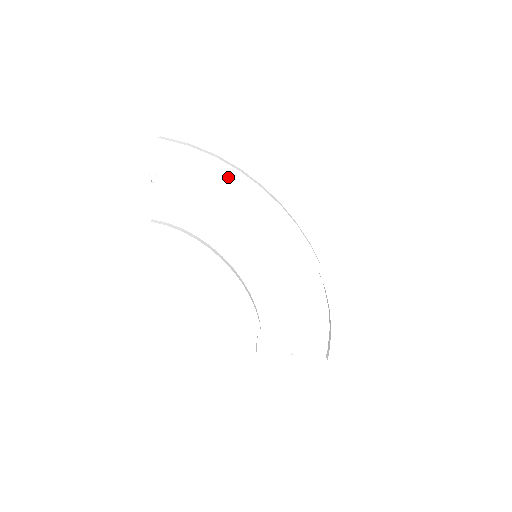
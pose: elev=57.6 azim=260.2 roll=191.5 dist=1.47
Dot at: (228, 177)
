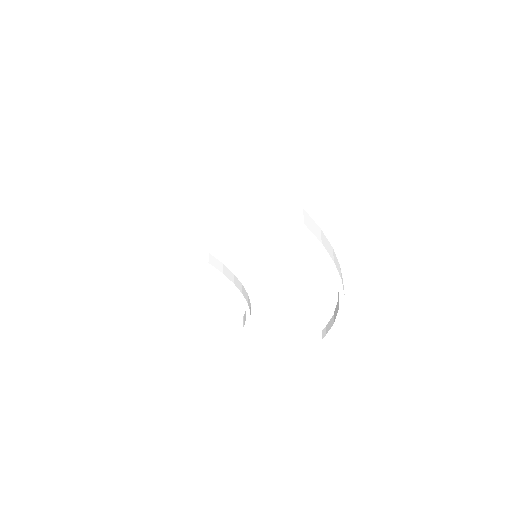
Dot at: (226, 176)
